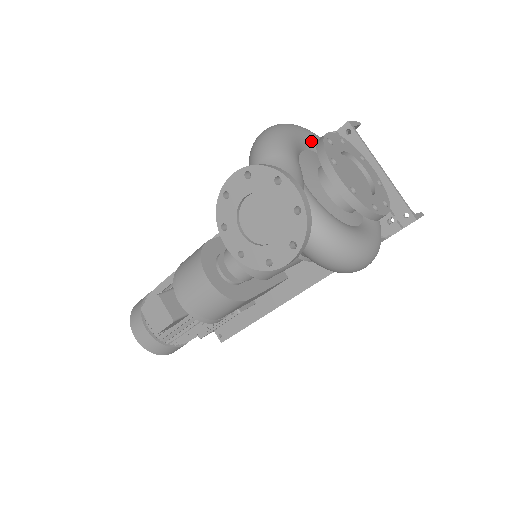
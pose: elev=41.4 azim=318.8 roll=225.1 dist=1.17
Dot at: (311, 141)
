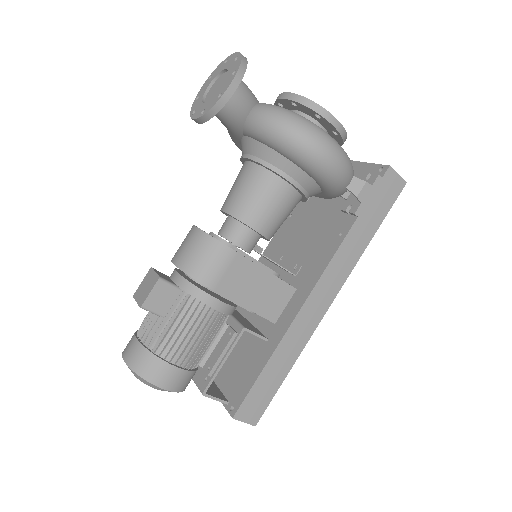
Dot at: occluded
